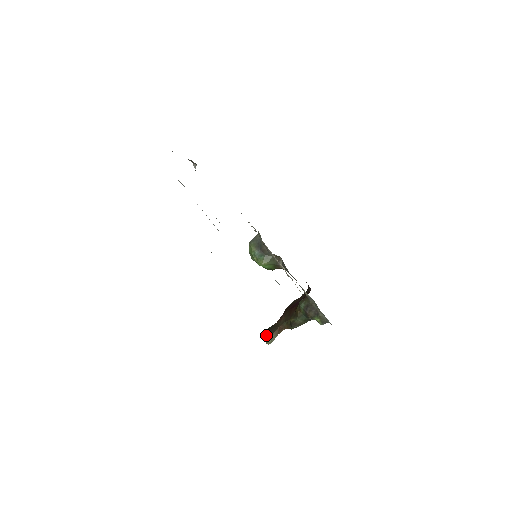
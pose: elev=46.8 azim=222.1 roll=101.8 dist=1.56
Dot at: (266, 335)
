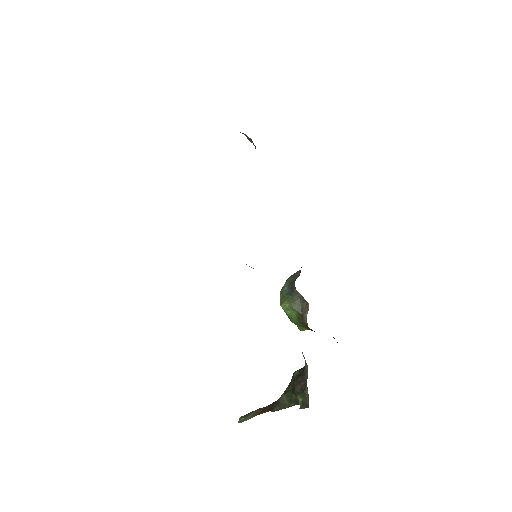
Dot at: occluded
